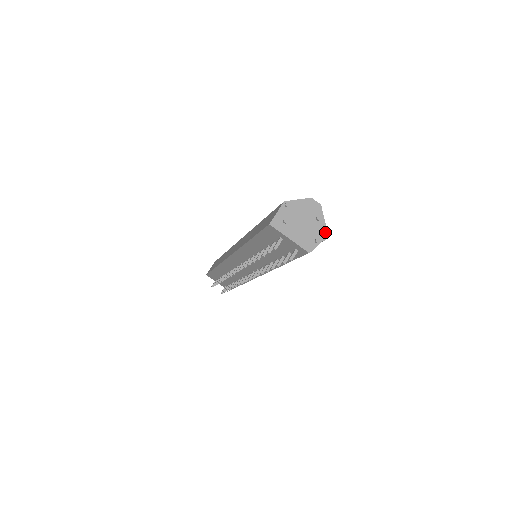
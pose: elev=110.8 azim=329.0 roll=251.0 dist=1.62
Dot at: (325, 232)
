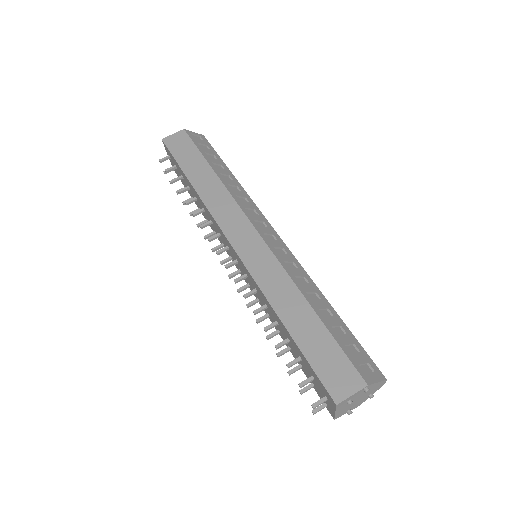
Dot at: occluded
